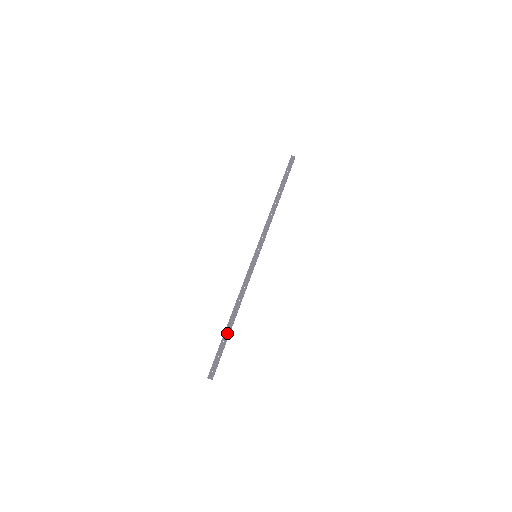
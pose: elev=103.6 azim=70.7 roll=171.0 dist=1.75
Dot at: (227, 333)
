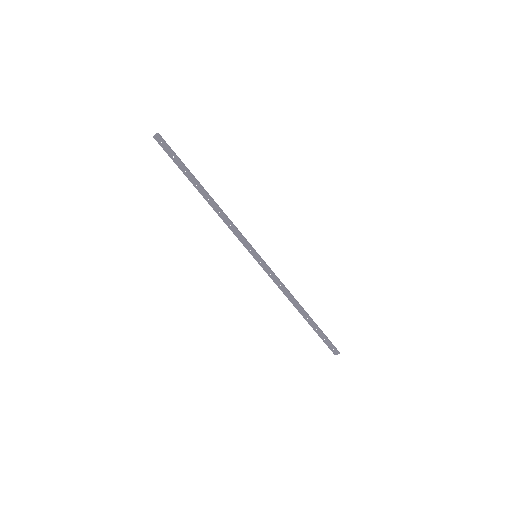
Dot at: (311, 323)
